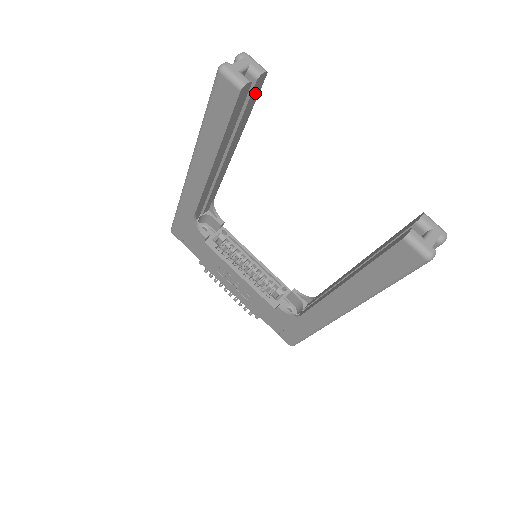
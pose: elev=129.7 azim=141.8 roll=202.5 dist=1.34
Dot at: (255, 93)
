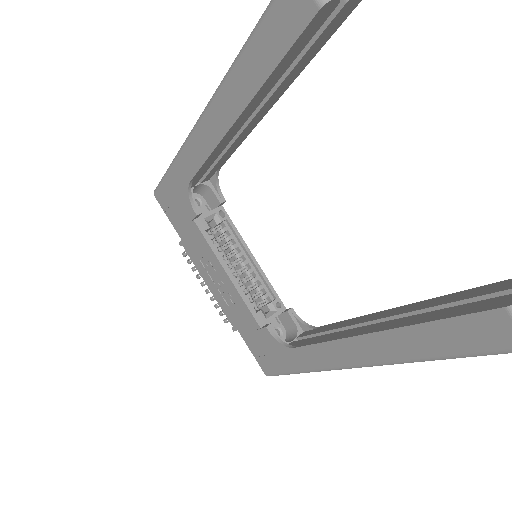
Dot at: (334, 25)
